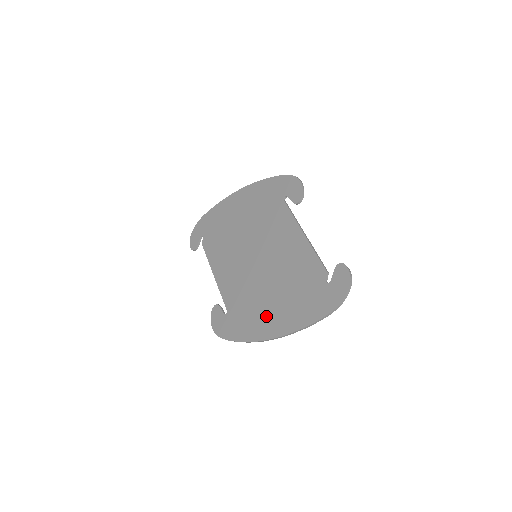
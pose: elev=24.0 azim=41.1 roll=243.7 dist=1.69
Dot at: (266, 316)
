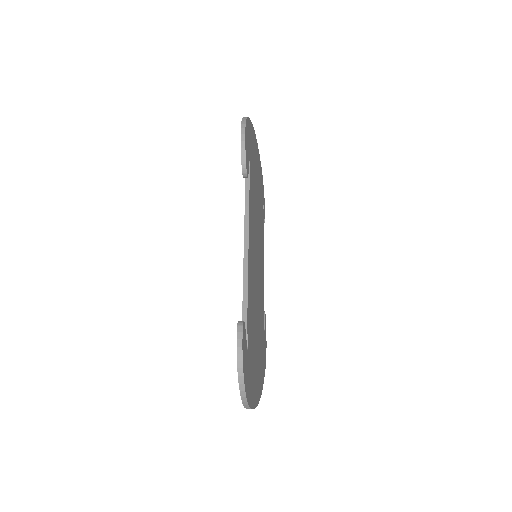
Dot at: occluded
